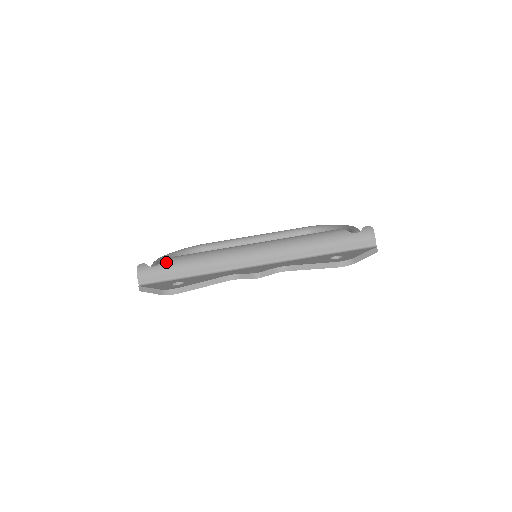
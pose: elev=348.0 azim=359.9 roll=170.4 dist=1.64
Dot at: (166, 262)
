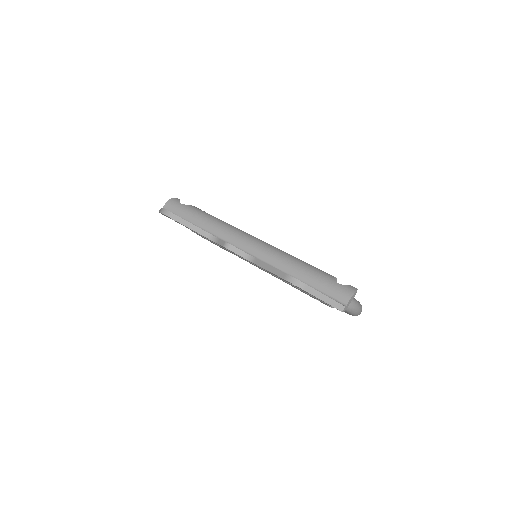
Dot at: (191, 207)
